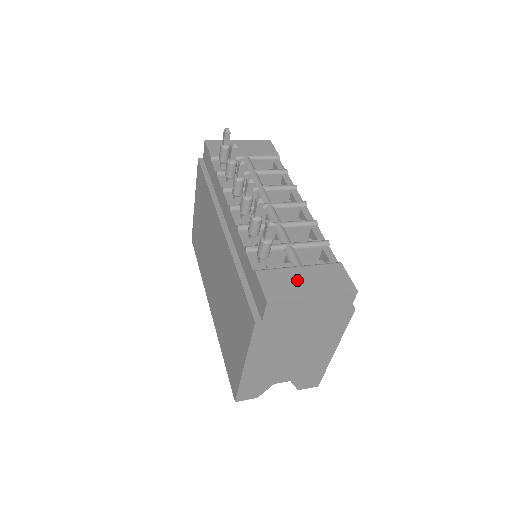
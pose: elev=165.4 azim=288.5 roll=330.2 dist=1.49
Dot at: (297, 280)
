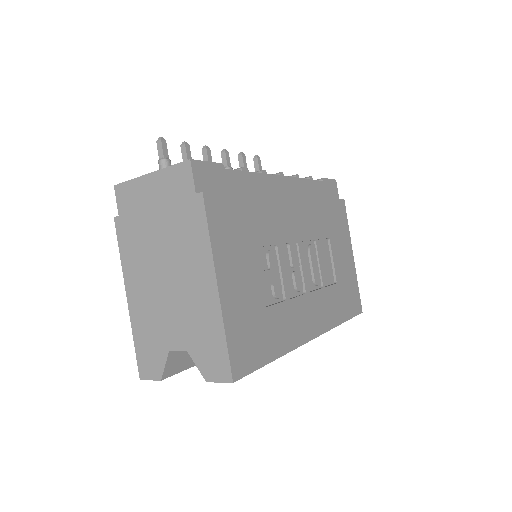
Dot at: occluded
